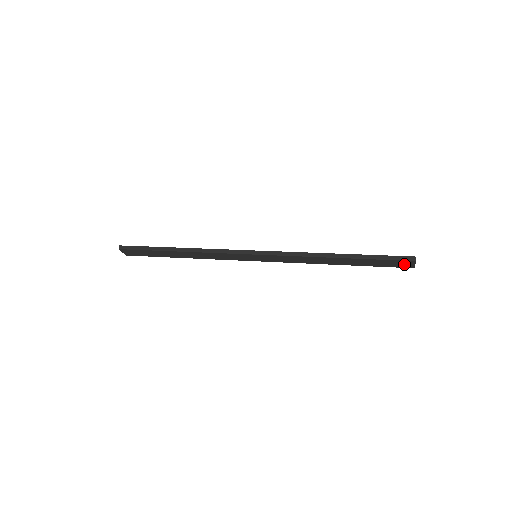
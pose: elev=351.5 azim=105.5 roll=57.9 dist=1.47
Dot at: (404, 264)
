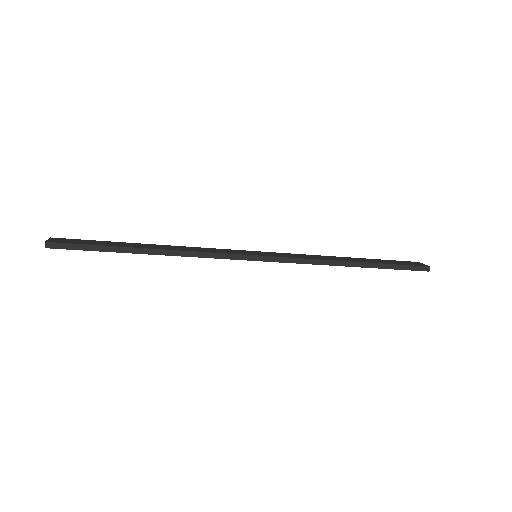
Dot at: occluded
